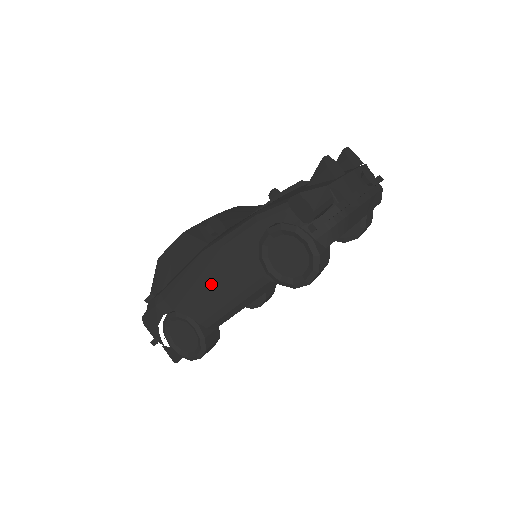
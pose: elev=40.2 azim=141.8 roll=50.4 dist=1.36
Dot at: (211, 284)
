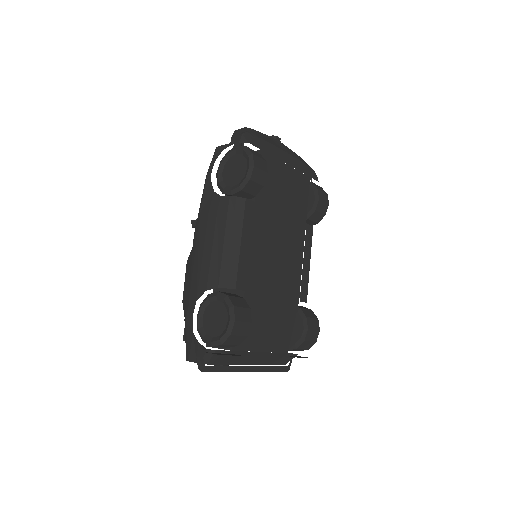
Dot at: (207, 243)
